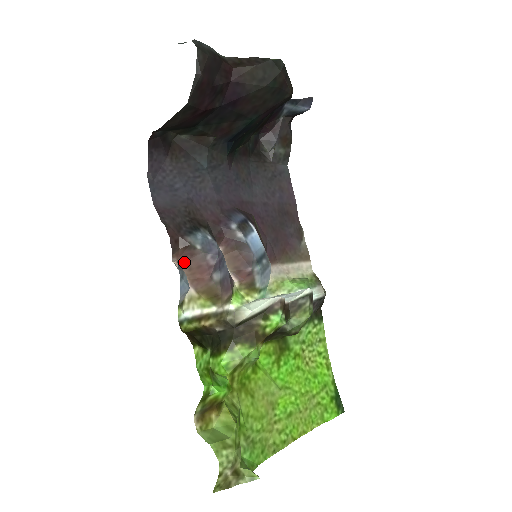
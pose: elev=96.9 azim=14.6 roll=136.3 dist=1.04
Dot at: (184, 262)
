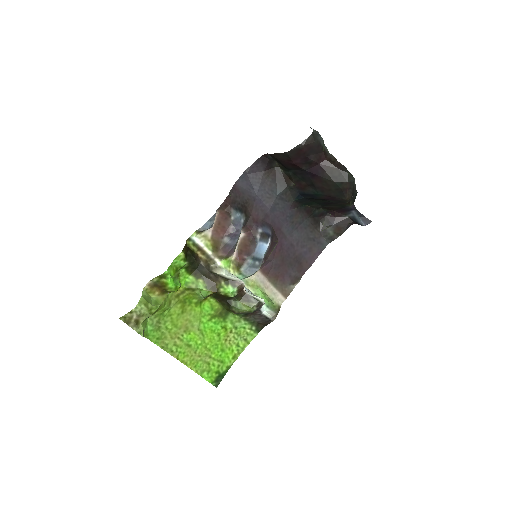
Dot at: (220, 218)
